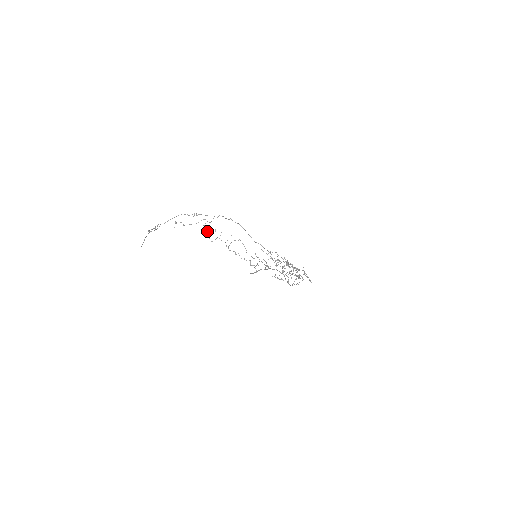
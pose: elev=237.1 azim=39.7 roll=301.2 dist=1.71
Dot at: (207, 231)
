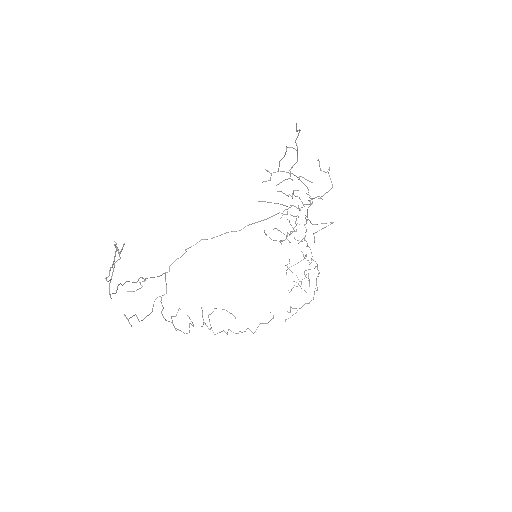
Dot at: (171, 322)
